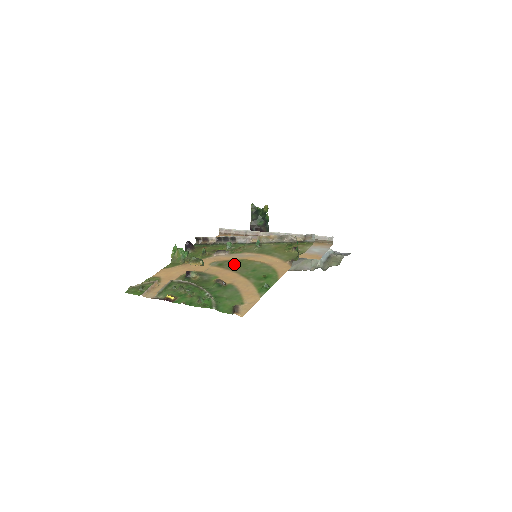
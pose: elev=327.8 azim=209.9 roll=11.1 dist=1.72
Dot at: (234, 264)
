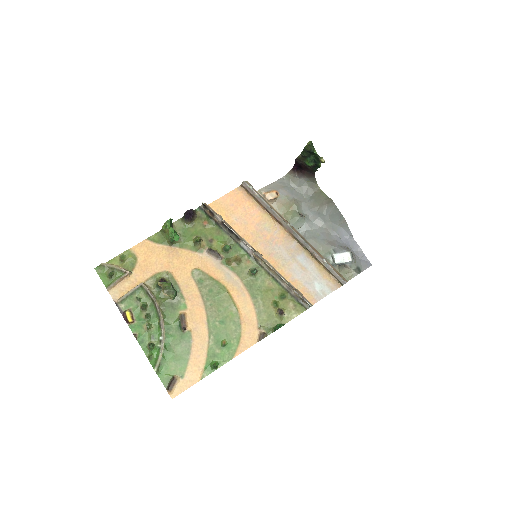
Dot at: (213, 292)
